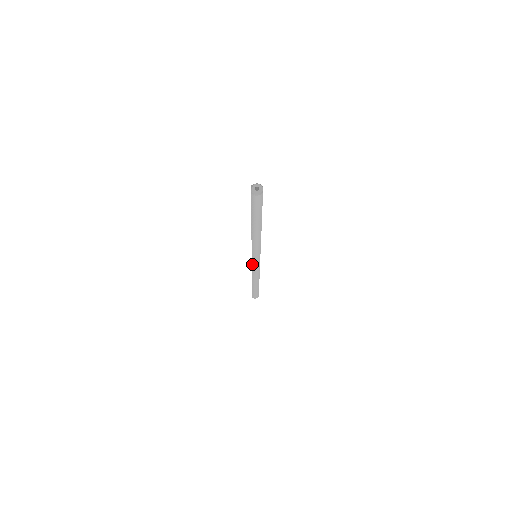
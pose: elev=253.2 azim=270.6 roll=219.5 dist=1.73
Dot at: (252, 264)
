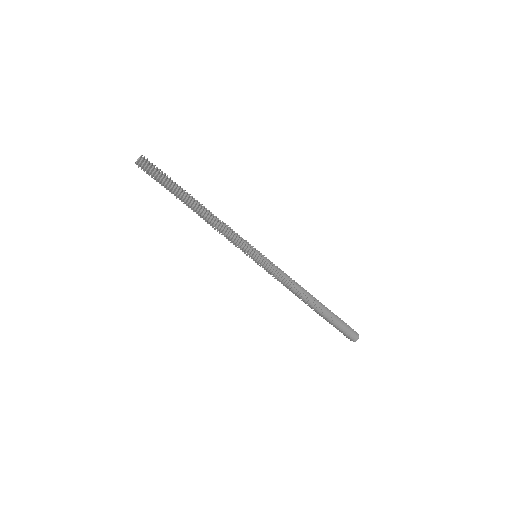
Dot at: (266, 268)
